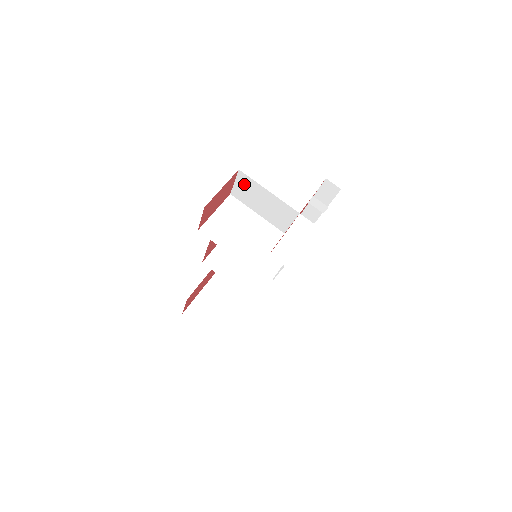
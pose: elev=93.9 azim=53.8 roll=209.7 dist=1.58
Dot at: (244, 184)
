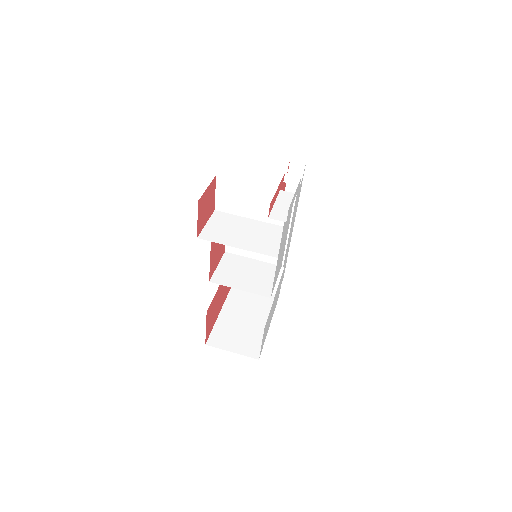
Dot at: (224, 189)
